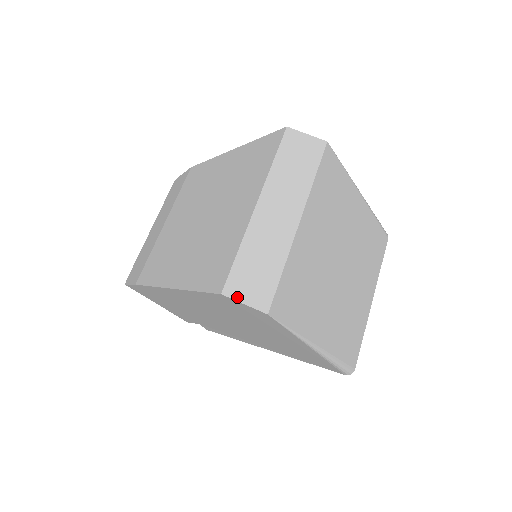
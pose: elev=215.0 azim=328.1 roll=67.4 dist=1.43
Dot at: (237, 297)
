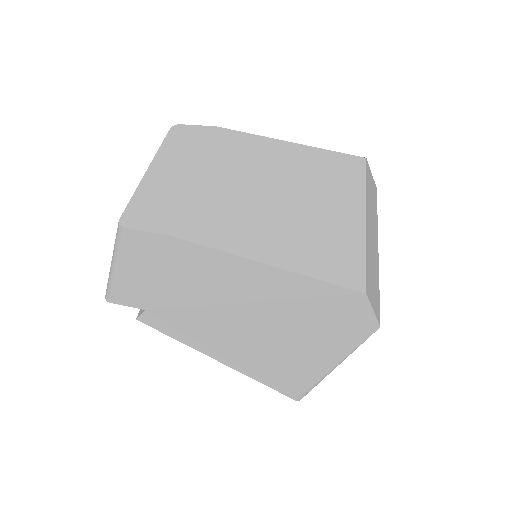
Dot at: (371, 301)
